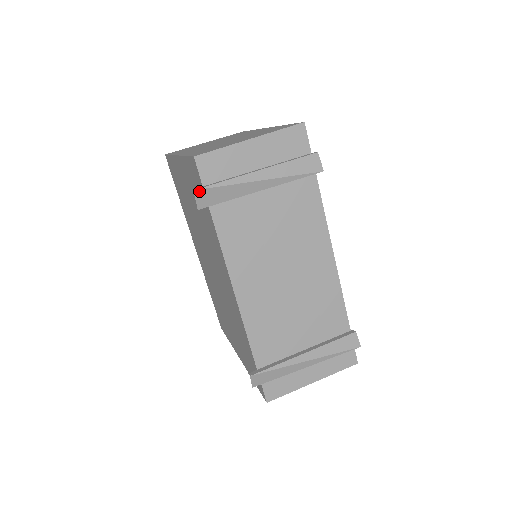
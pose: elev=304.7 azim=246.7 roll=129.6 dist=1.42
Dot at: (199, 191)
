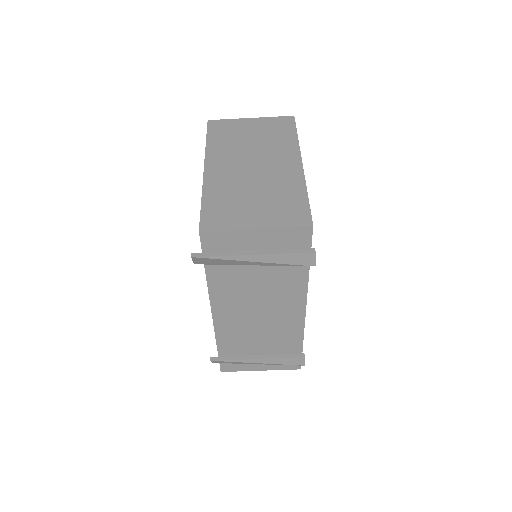
Dot at: (196, 258)
